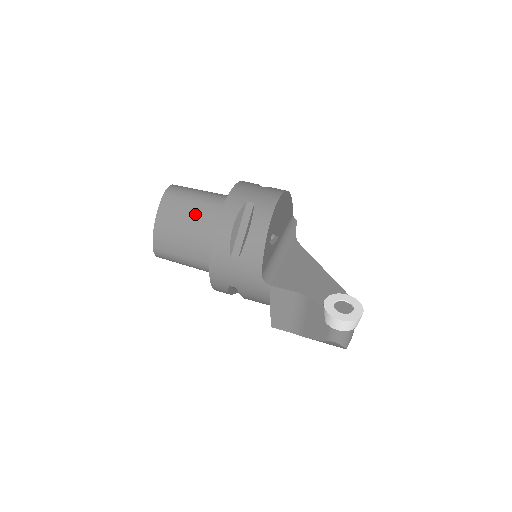
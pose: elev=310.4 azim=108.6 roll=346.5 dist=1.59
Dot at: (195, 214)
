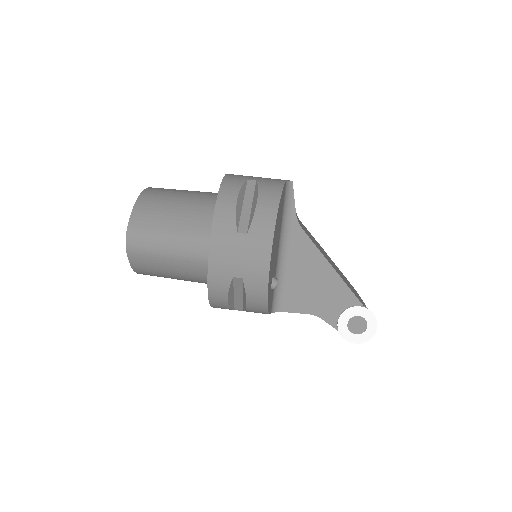
Dot at: (176, 269)
